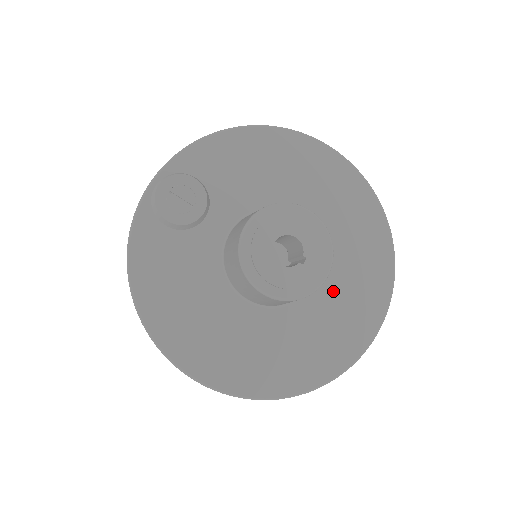
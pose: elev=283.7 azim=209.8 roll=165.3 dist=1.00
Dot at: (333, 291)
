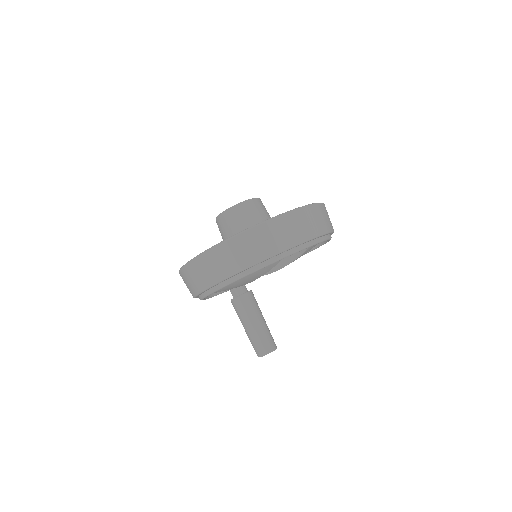
Dot at: occluded
